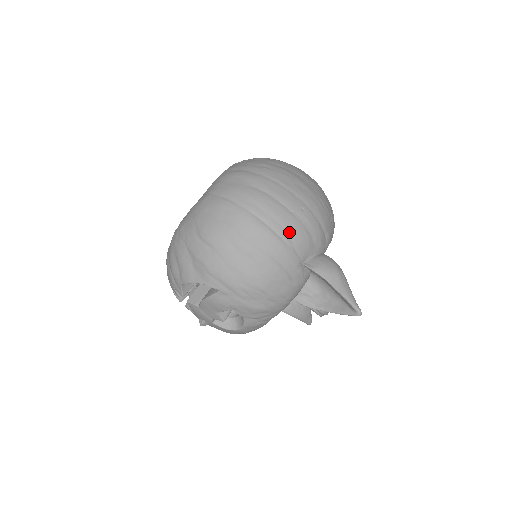
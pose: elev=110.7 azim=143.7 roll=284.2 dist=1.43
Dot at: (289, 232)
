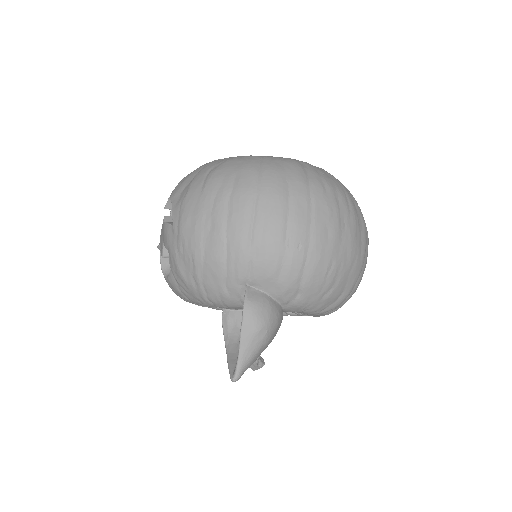
Dot at: (263, 245)
